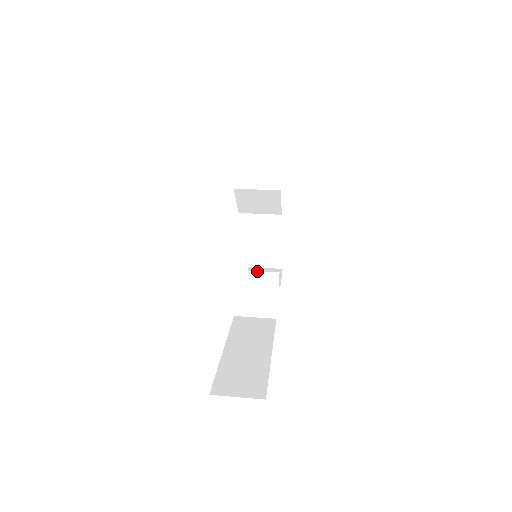
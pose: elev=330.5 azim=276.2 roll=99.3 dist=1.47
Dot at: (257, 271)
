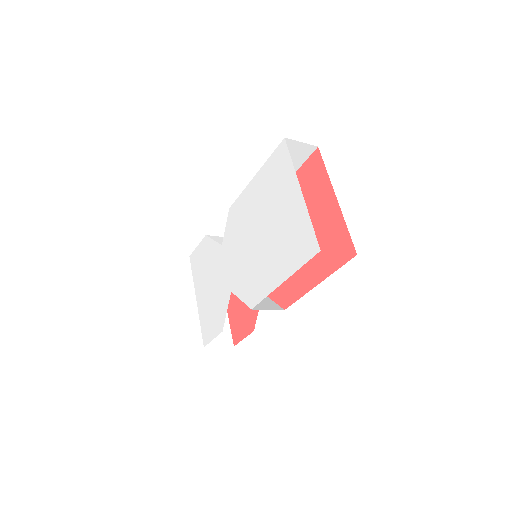
Dot at: occluded
